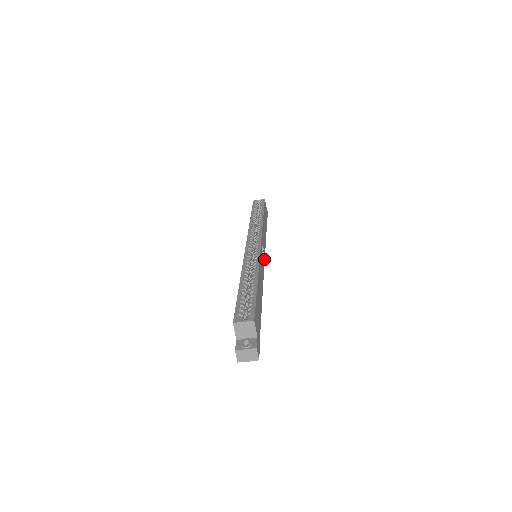
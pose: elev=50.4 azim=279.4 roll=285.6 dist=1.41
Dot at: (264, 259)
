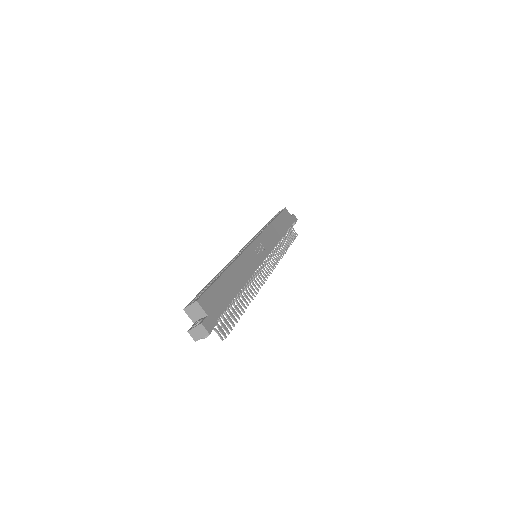
Dot at: (265, 256)
